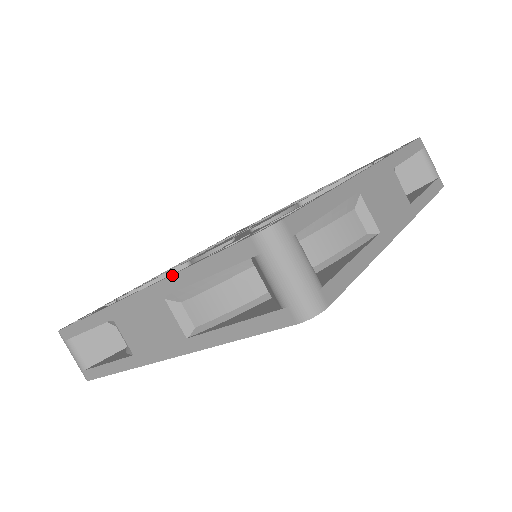
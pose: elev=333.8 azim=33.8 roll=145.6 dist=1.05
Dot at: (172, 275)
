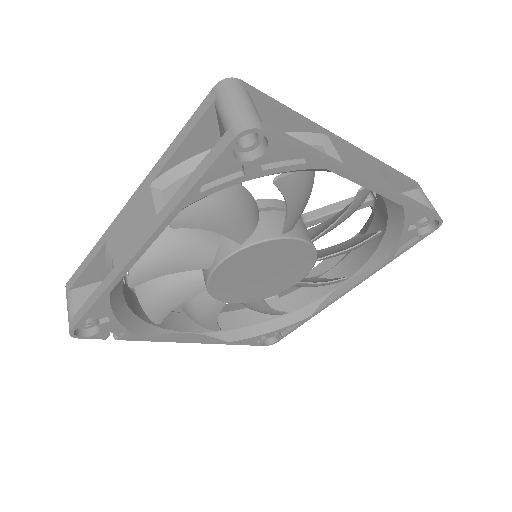
Dot at: (160, 159)
